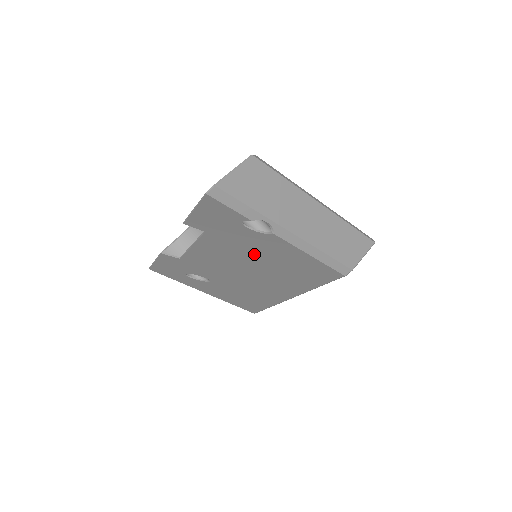
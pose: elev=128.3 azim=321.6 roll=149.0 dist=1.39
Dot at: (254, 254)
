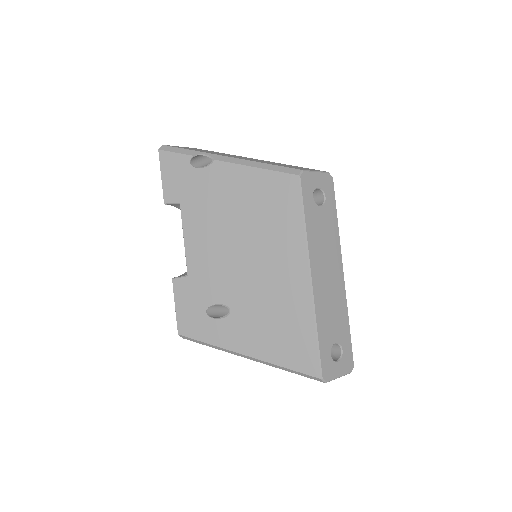
Dot at: (224, 206)
